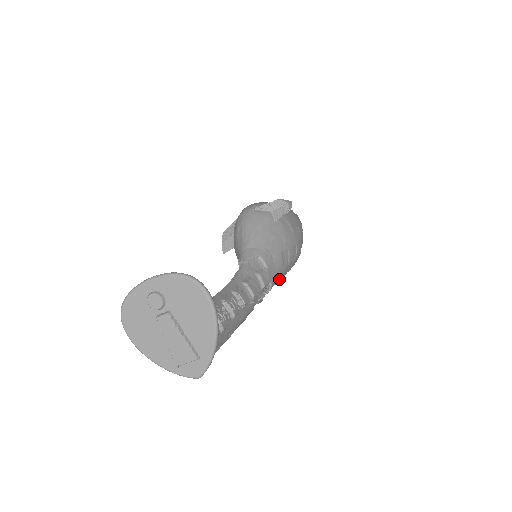
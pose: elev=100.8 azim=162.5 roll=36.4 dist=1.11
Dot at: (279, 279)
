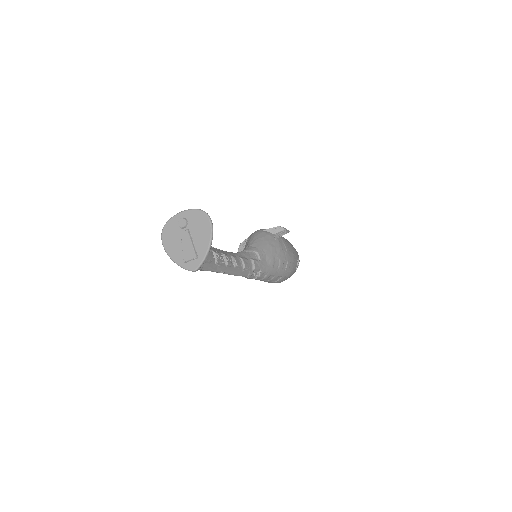
Dot at: (269, 275)
